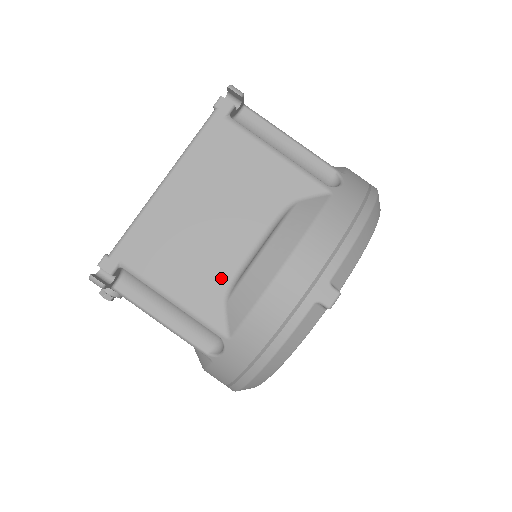
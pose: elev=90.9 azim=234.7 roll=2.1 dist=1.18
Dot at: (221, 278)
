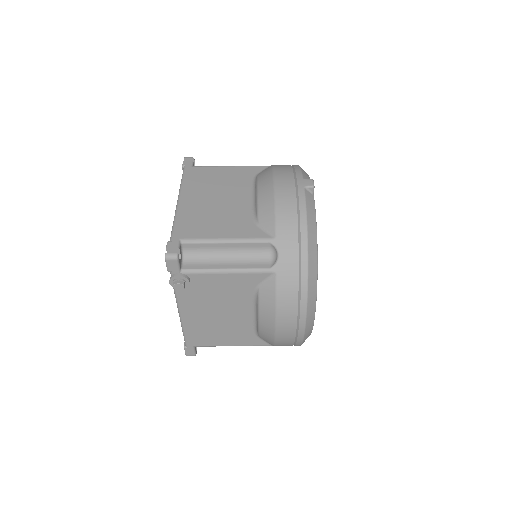
Dot at: (246, 218)
